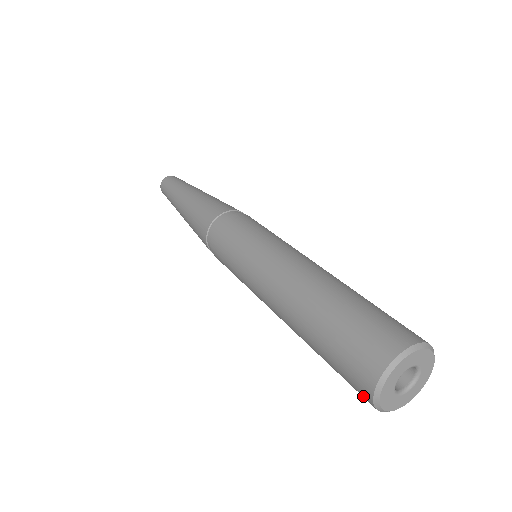
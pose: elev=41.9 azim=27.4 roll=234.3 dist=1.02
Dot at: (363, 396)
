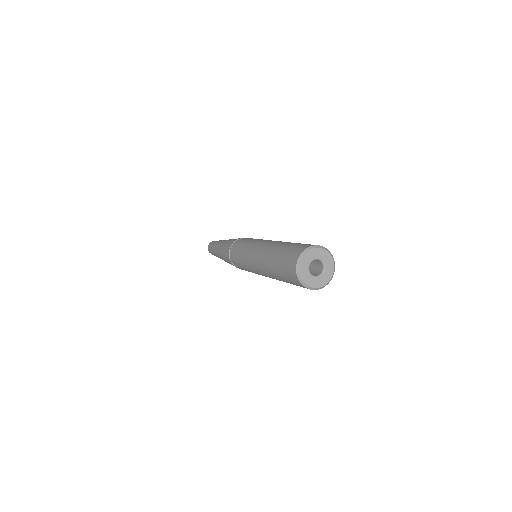
Dot at: occluded
